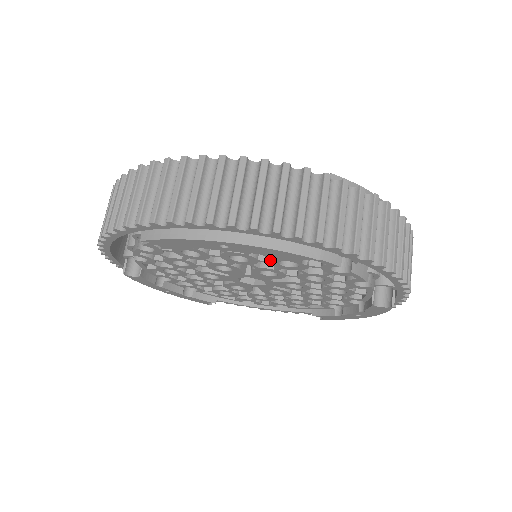
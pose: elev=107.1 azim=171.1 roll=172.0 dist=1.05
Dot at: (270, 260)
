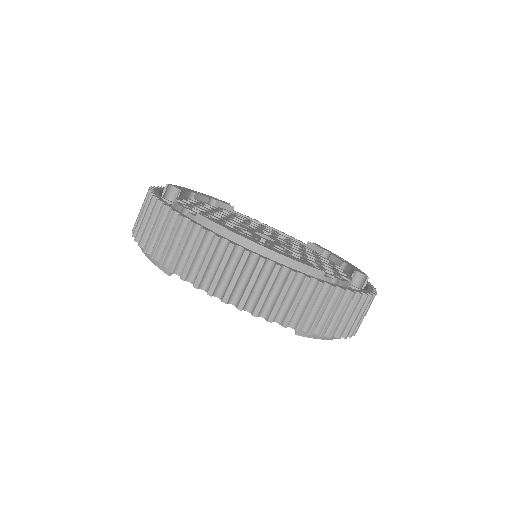
Dot at: occluded
